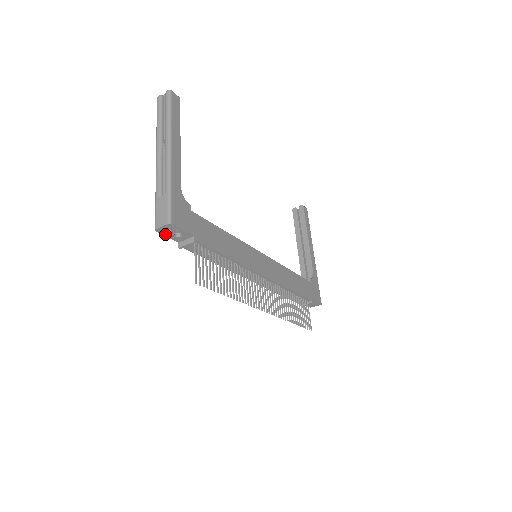
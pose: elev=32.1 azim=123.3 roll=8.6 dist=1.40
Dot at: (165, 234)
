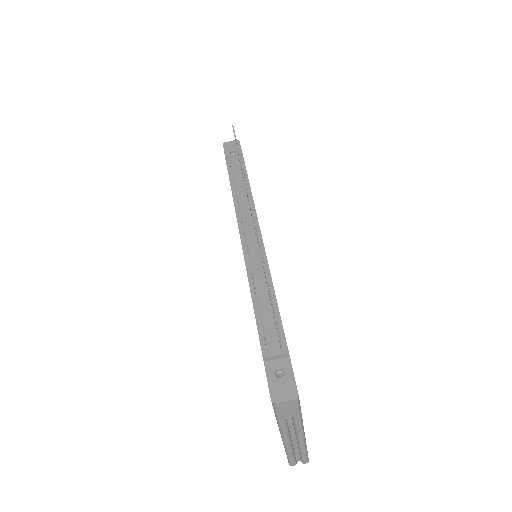
Dot at: (226, 149)
